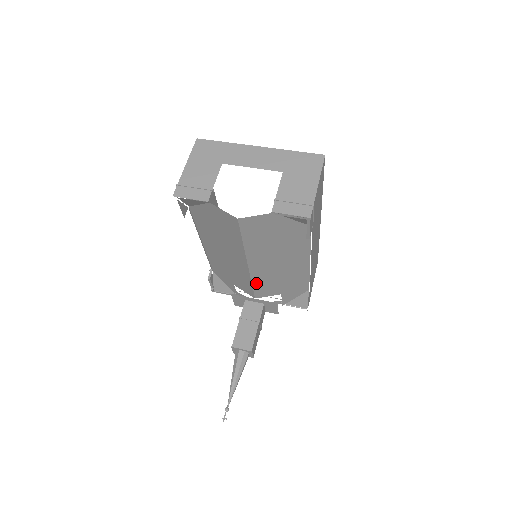
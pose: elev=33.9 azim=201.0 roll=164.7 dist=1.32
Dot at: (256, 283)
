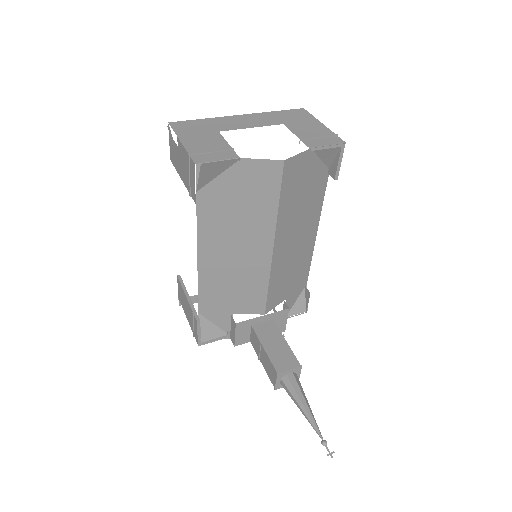
Dot at: (272, 283)
